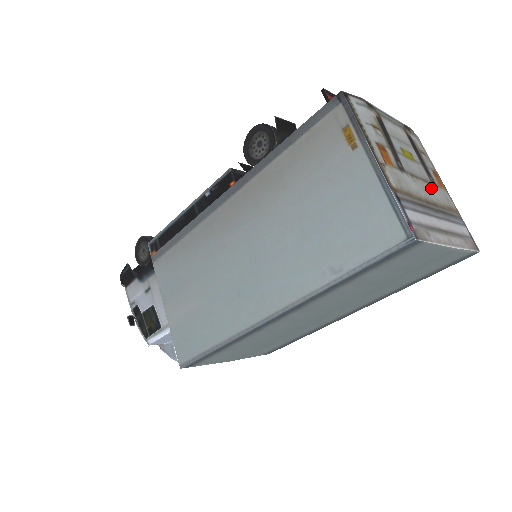
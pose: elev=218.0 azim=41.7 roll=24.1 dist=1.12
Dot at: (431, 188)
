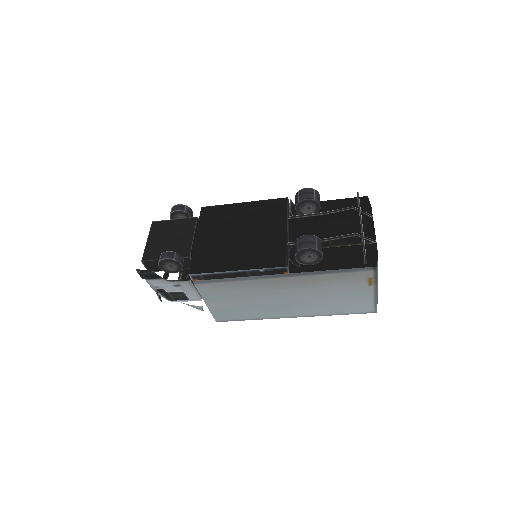
Dot at: occluded
